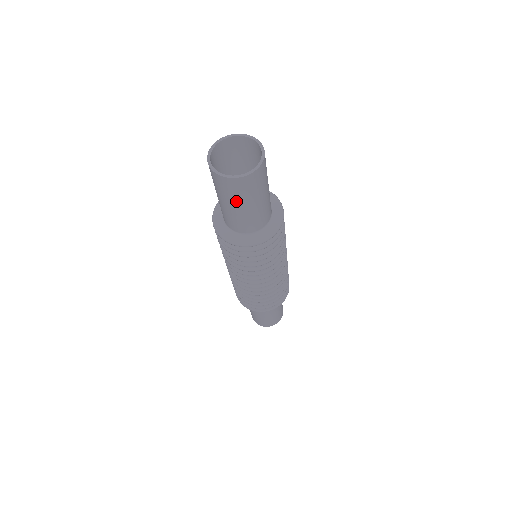
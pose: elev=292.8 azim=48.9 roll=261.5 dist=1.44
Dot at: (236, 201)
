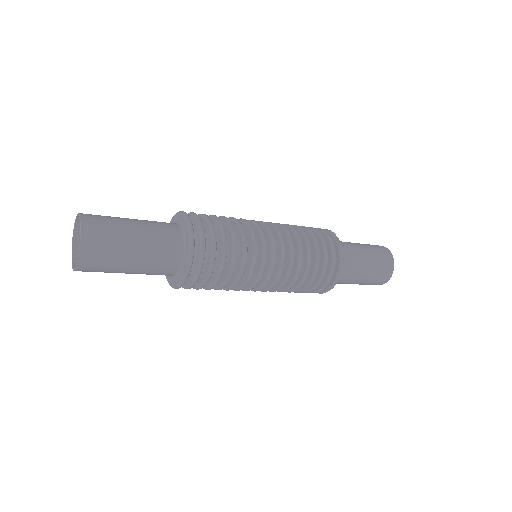
Dot at: (116, 270)
